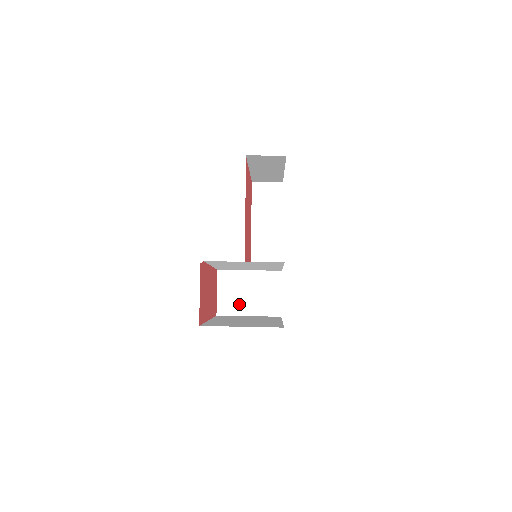
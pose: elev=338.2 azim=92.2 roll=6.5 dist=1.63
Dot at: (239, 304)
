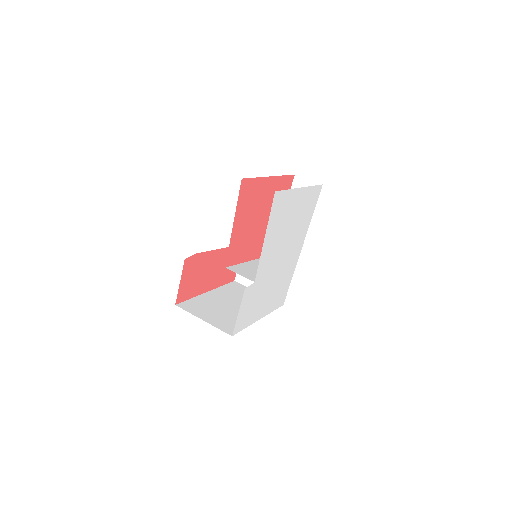
Dot at: occluded
